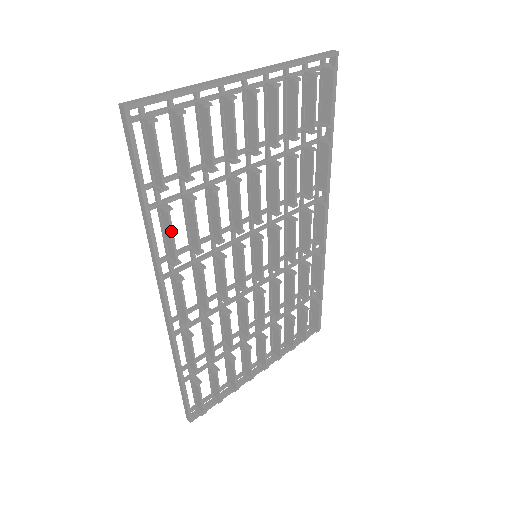
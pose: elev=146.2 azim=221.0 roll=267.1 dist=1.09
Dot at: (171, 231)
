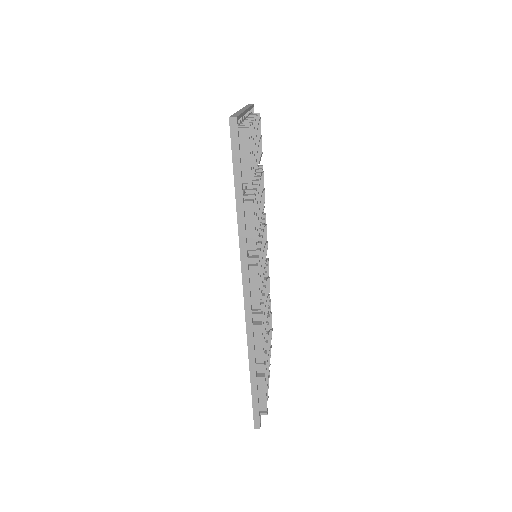
Dot at: (254, 220)
